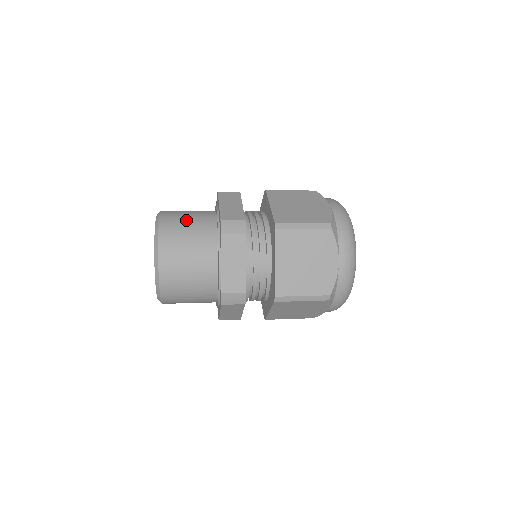
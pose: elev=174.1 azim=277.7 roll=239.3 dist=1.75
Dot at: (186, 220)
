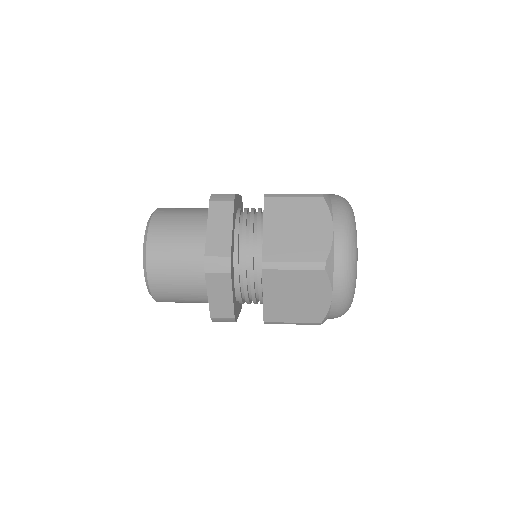
Dot at: (174, 239)
